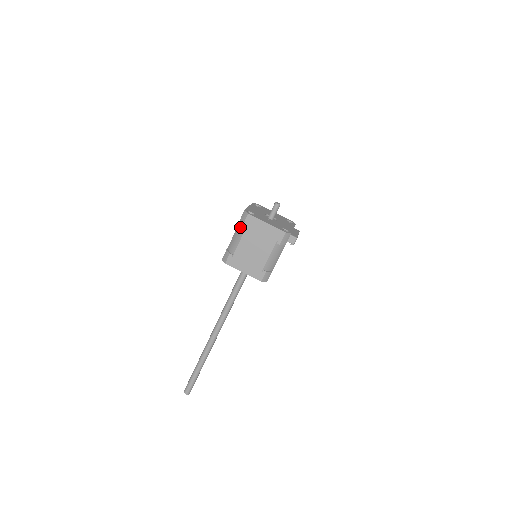
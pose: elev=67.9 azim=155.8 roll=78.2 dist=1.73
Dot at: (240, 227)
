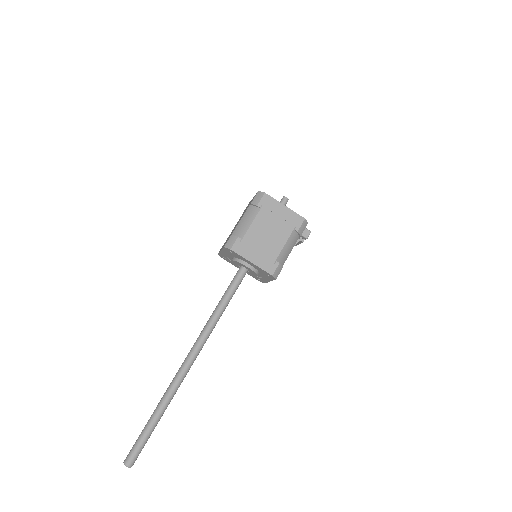
Dot at: (252, 209)
